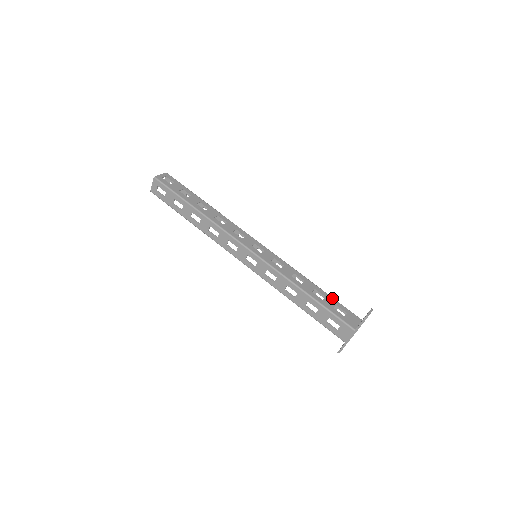
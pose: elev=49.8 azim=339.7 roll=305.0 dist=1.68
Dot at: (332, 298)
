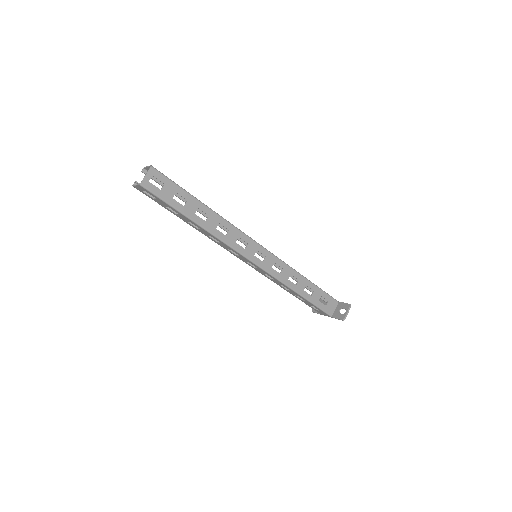
Dot at: (319, 289)
